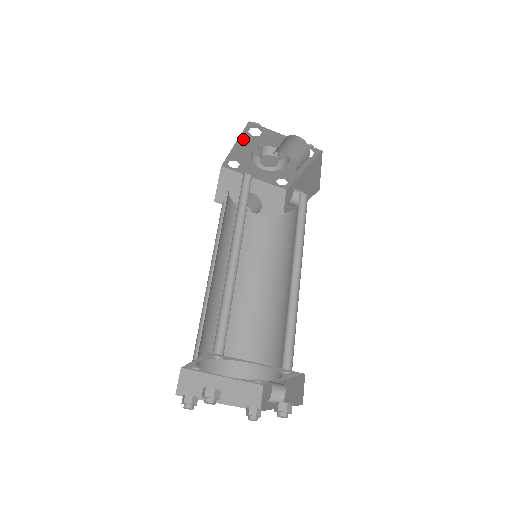
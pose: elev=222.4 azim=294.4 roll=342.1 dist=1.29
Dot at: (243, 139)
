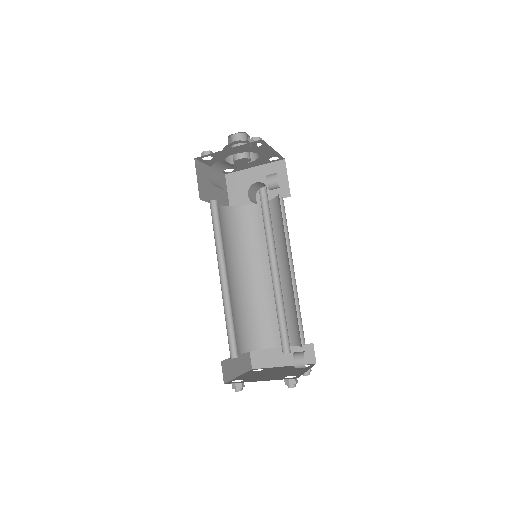
Dot at: (209, 163)
